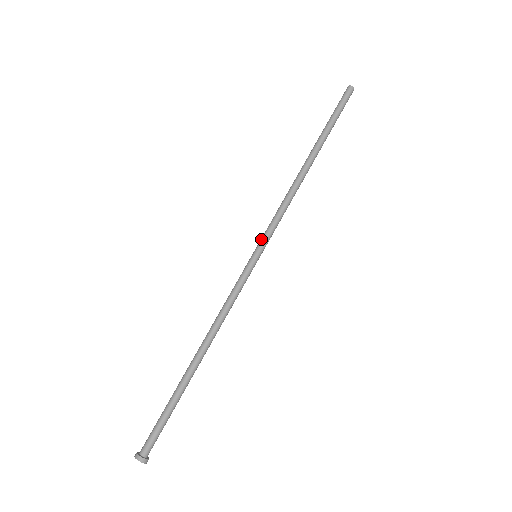
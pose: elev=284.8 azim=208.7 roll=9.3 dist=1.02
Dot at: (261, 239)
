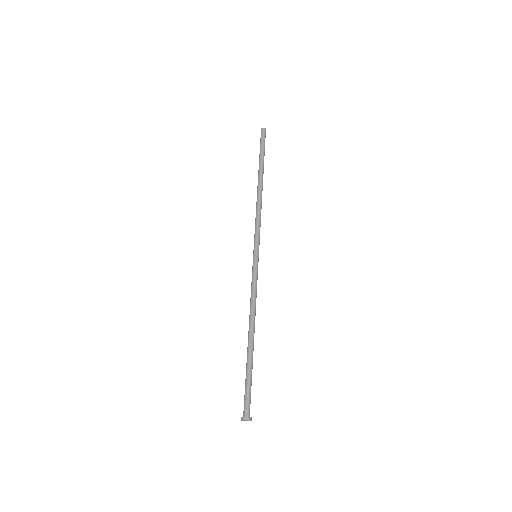
Dot at: occluded
